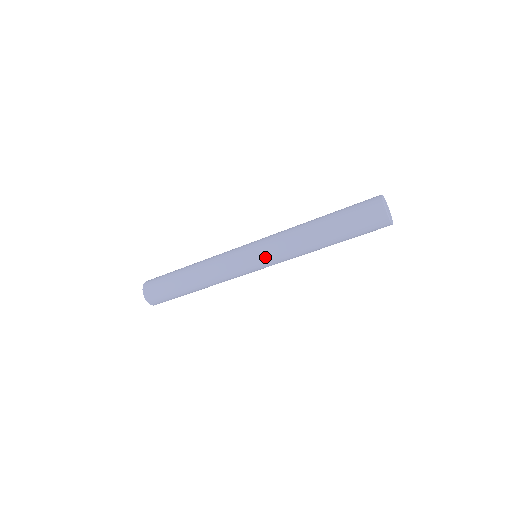
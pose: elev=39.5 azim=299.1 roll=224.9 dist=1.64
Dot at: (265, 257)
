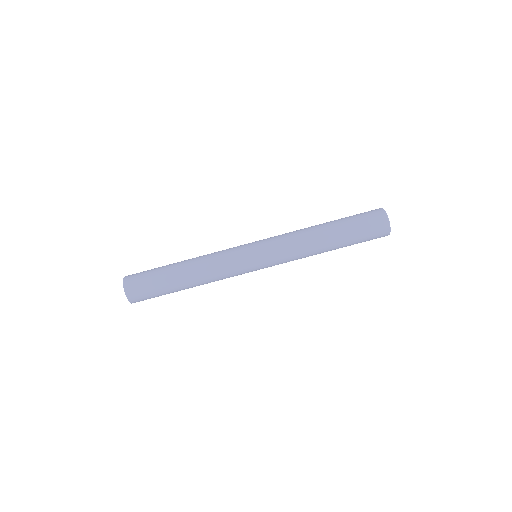
Dot at: (272, 260)
